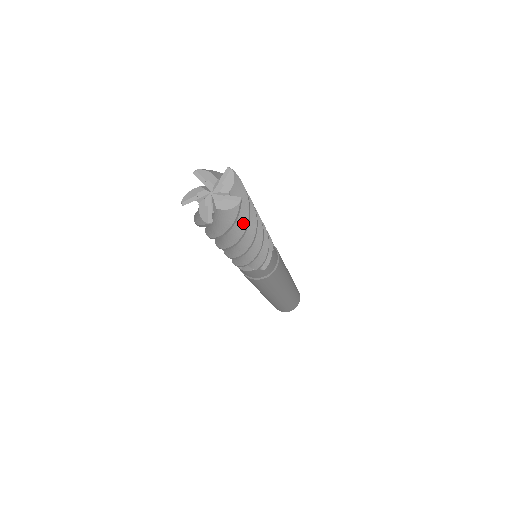
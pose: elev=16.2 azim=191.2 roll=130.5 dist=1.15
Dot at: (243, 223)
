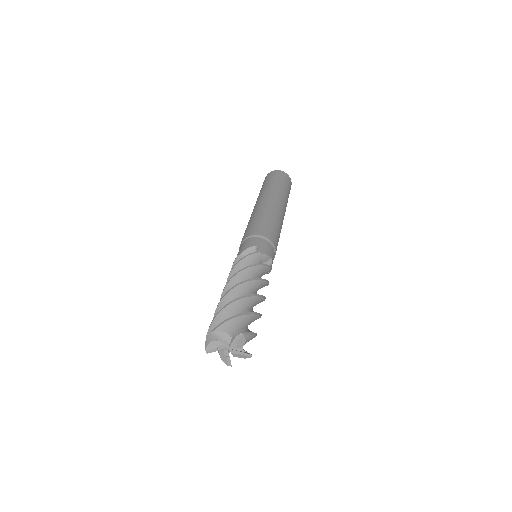
Dot at: occluded
